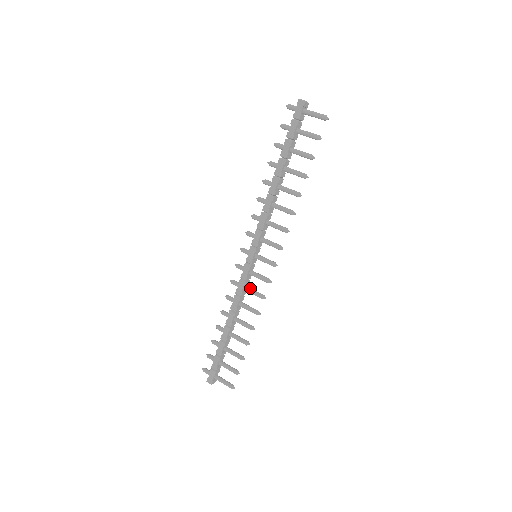
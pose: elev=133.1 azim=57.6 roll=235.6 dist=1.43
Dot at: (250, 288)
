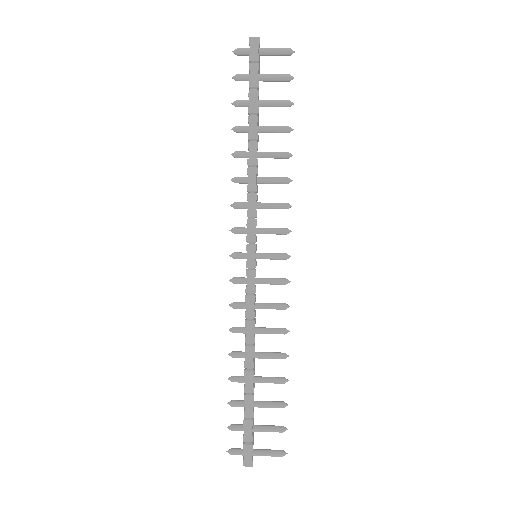
Dot at: occluded
